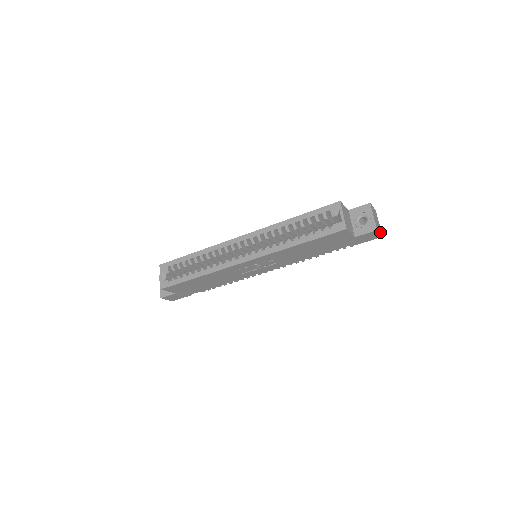
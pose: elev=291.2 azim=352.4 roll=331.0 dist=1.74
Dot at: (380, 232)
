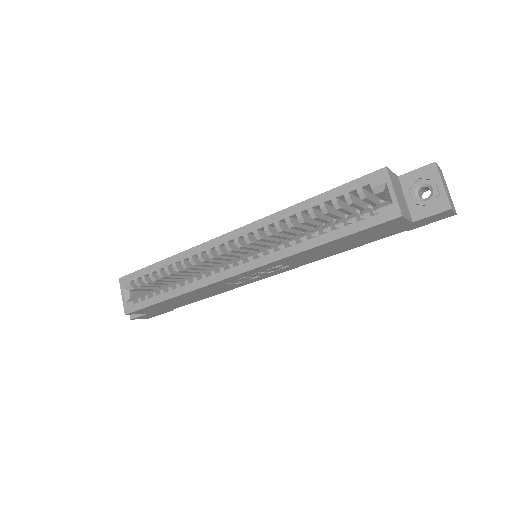
Dot at: (453, 208)
